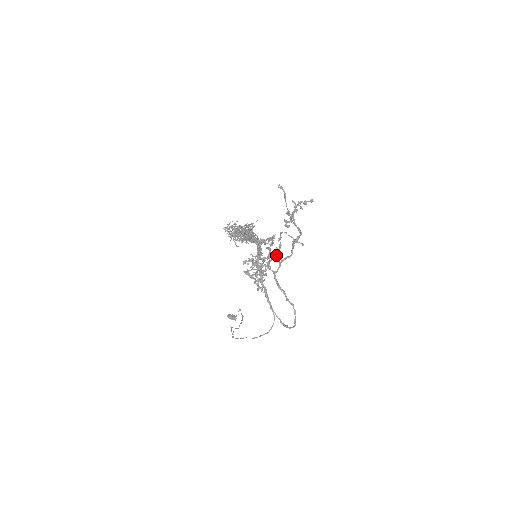
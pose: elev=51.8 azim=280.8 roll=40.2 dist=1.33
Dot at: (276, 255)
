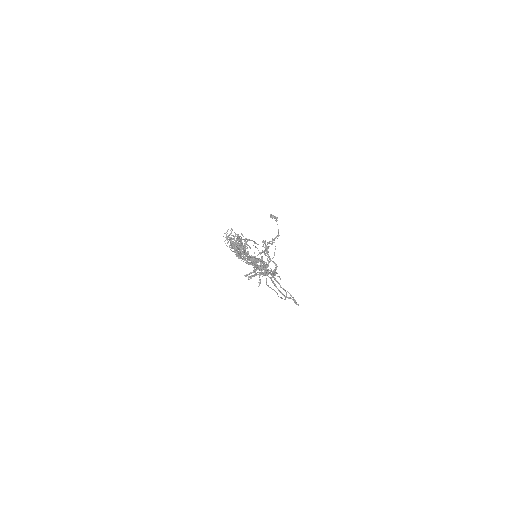
Dot at: (268, 264)
